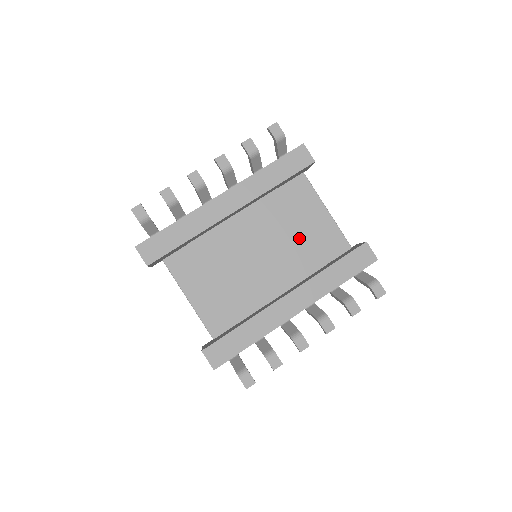
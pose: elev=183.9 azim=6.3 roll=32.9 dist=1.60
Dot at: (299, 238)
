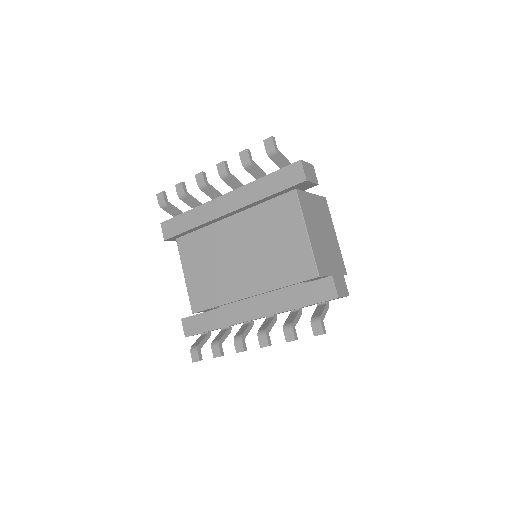
Dot at: (275, 252)
